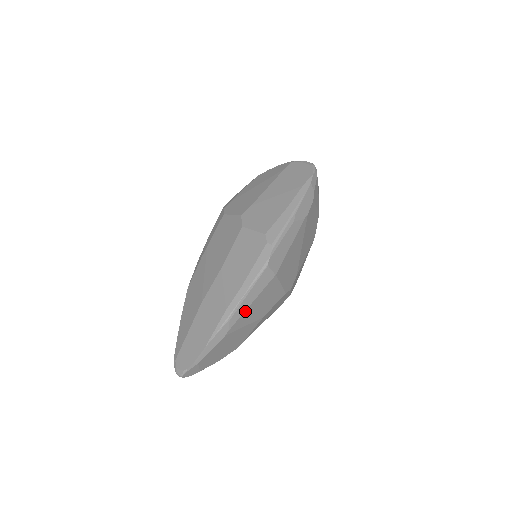
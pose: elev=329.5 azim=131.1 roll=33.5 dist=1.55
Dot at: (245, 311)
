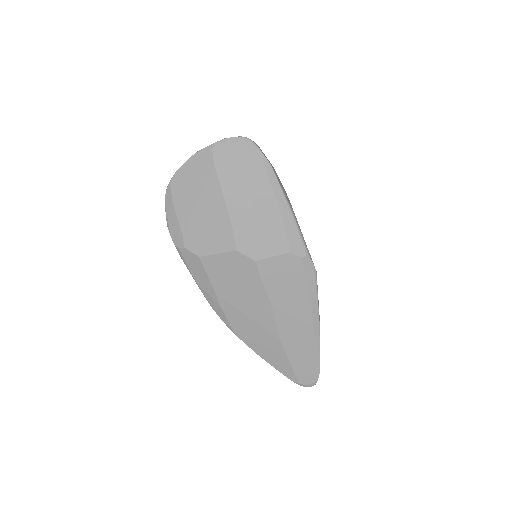
Dot at: occluded
